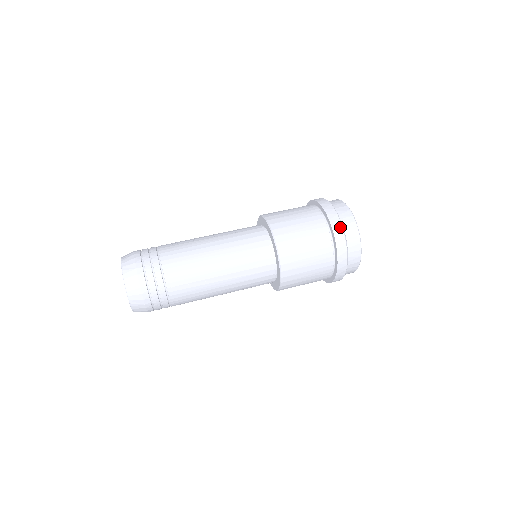
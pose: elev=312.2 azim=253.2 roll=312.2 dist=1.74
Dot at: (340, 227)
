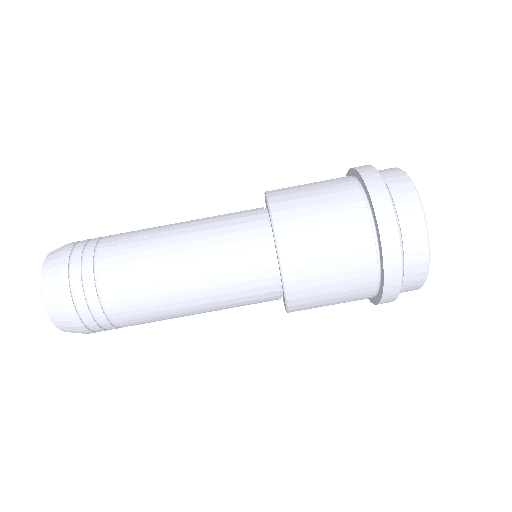
Dot at: (395, 237)
